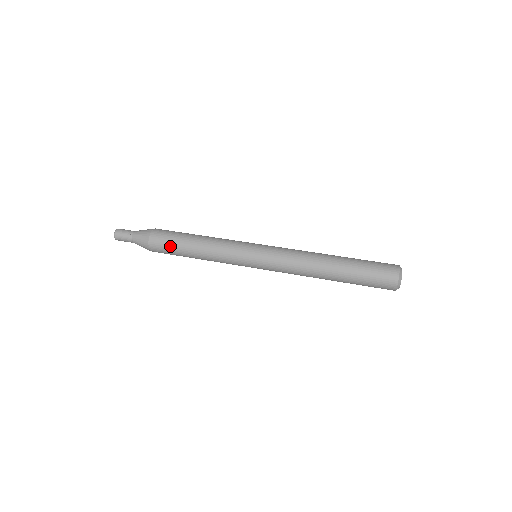
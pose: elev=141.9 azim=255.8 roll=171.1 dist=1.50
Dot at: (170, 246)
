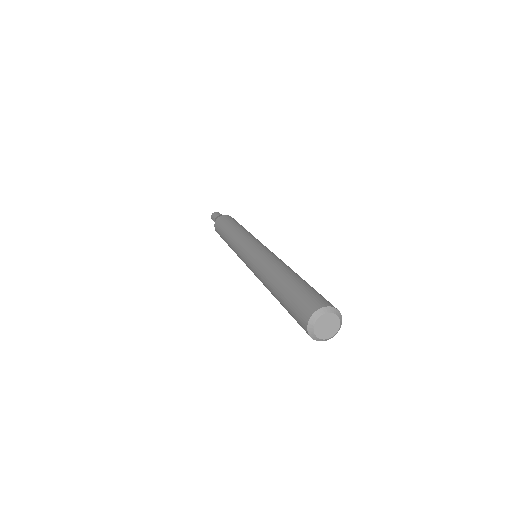
Dot at: (221, 226)
